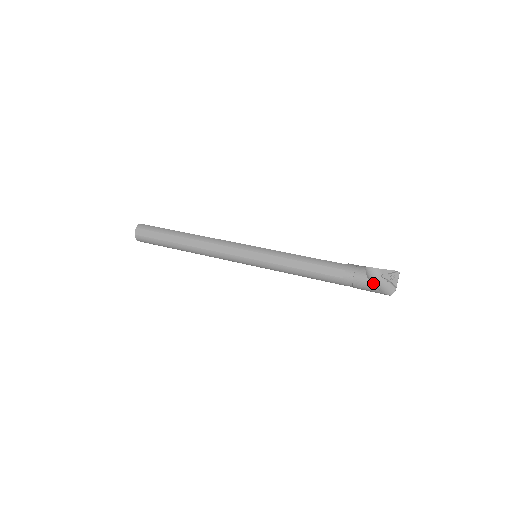
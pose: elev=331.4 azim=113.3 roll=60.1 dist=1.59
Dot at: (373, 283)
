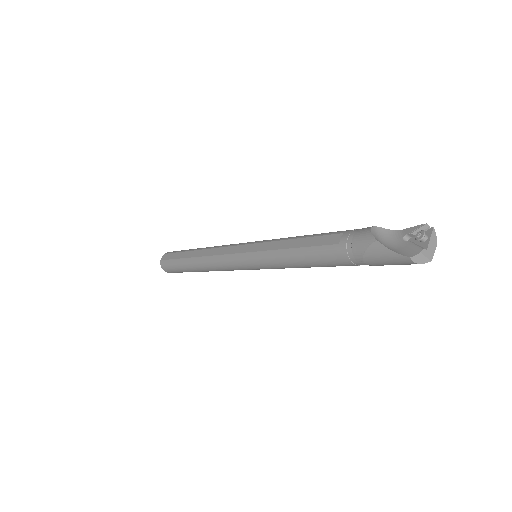
Dot at: (383, 243)
